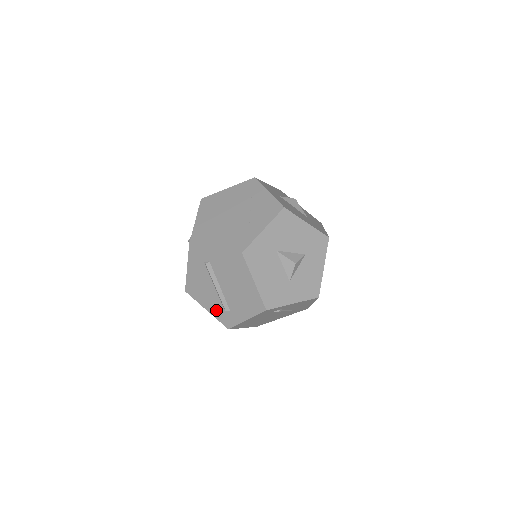
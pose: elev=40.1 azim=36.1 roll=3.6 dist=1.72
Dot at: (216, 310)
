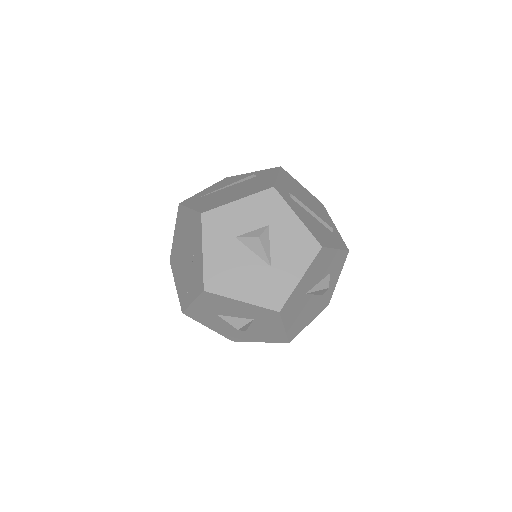
Dot at: occluded
